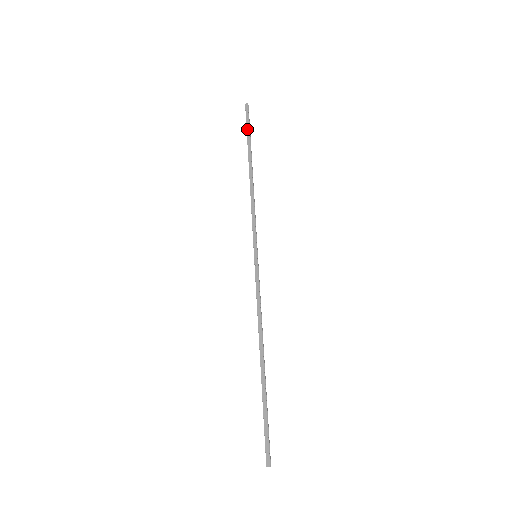
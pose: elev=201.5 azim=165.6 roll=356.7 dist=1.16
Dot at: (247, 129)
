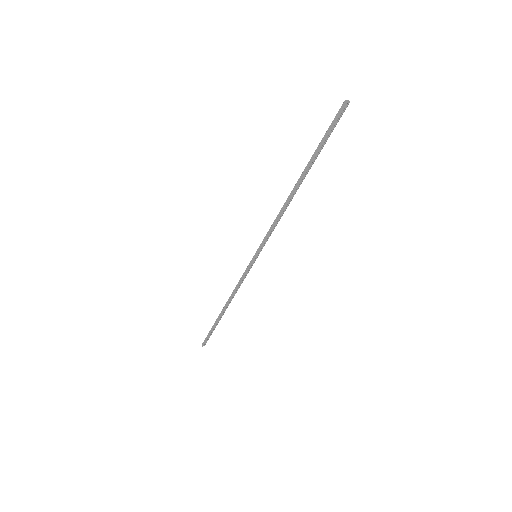
Dot at: (323, 138)
